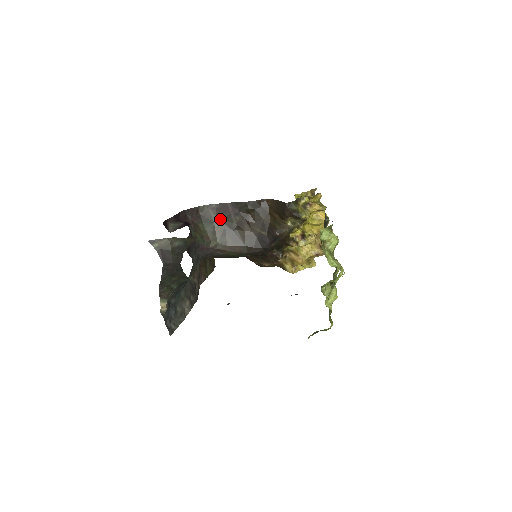
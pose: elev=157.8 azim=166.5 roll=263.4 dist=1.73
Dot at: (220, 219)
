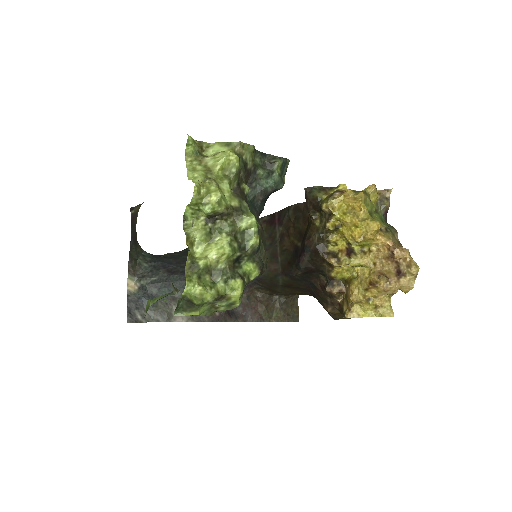
Dot at: (267, 233)
